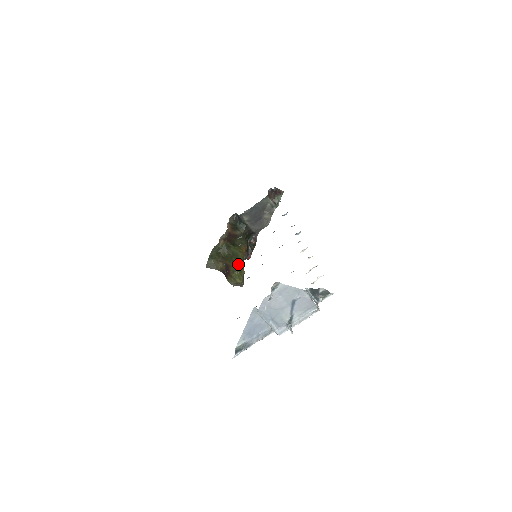
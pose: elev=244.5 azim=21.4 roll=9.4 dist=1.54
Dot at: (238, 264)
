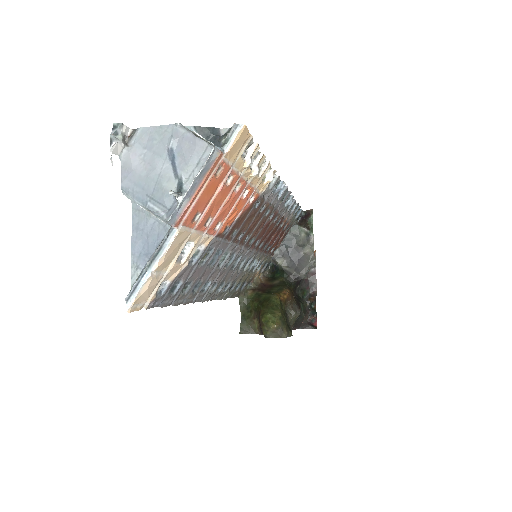
Dot at: (269, 305)
